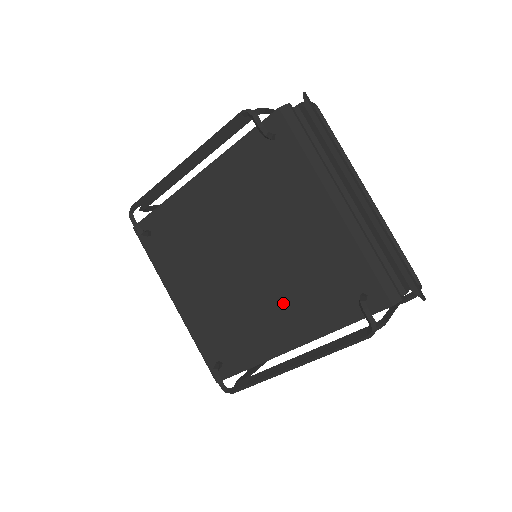
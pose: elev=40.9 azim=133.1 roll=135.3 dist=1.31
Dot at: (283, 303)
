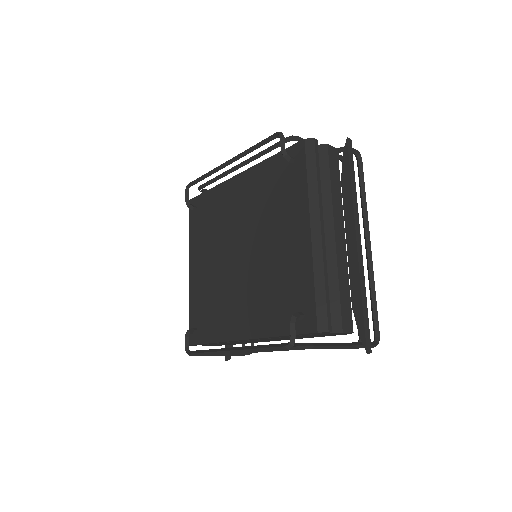
Dot at: (250, 298)
